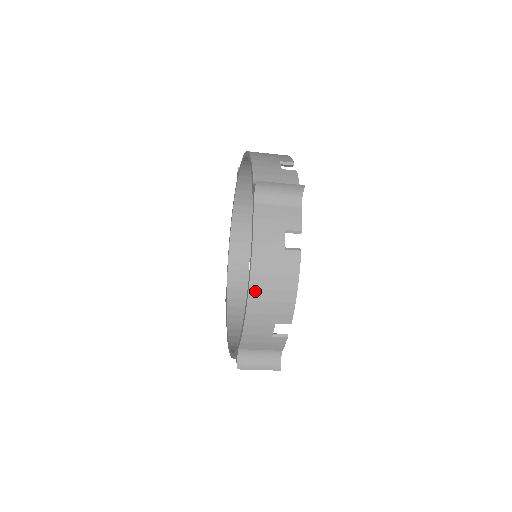
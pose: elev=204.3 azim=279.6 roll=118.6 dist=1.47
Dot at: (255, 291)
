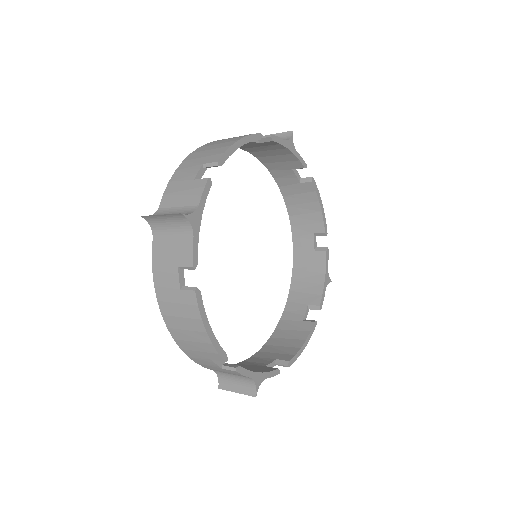
Dot at: (173, 330)
